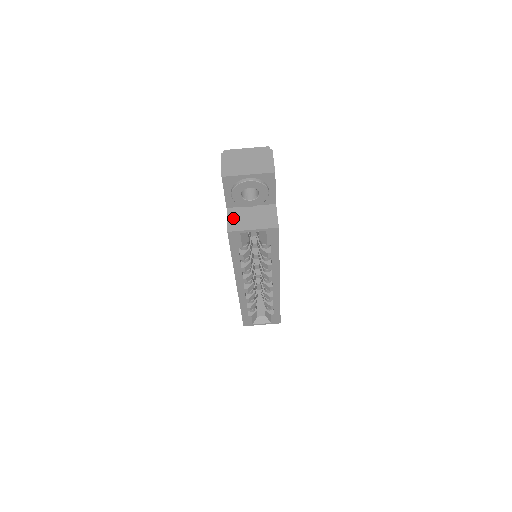
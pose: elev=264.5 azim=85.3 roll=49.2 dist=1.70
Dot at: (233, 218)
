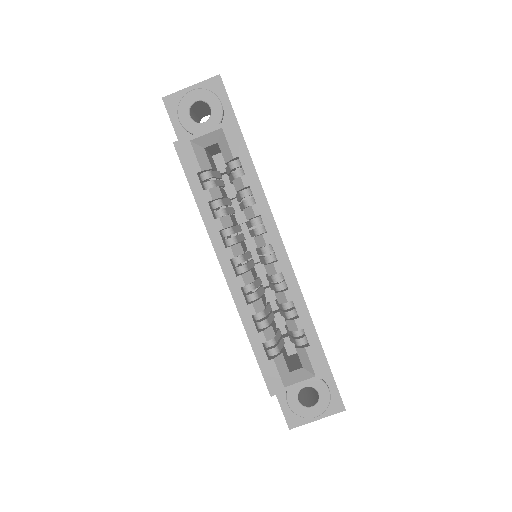
Dot at: occluded
